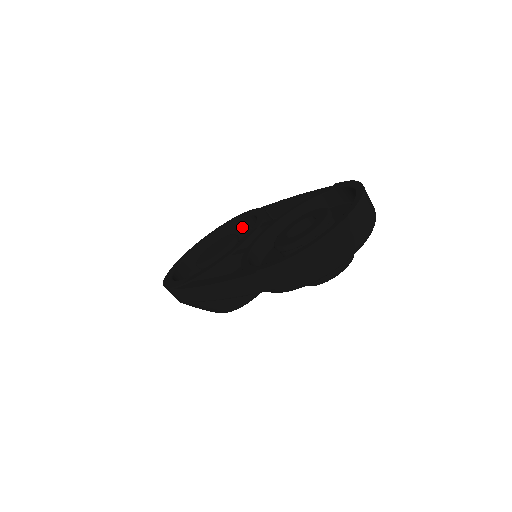
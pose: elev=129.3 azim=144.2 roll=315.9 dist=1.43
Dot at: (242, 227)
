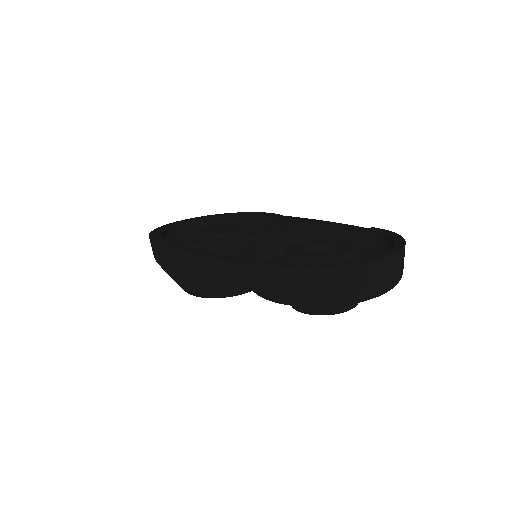
Dot at: (253, 225)
